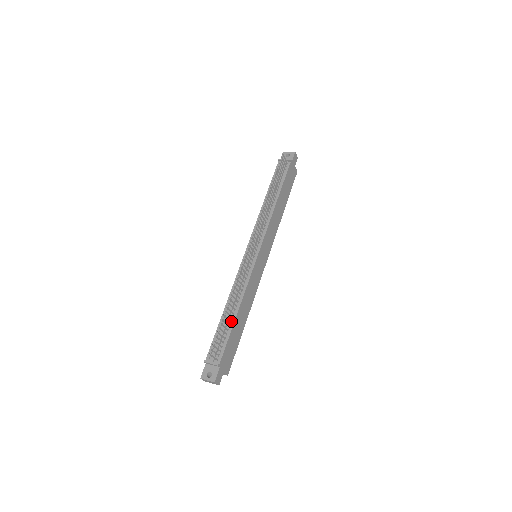
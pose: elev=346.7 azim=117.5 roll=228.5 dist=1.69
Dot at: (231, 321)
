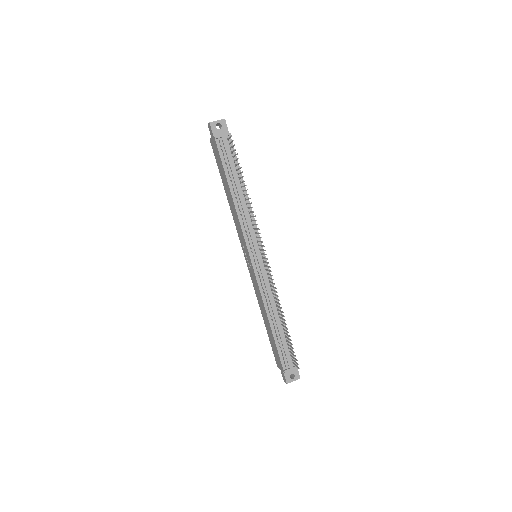
Dot at: (281, 328)
